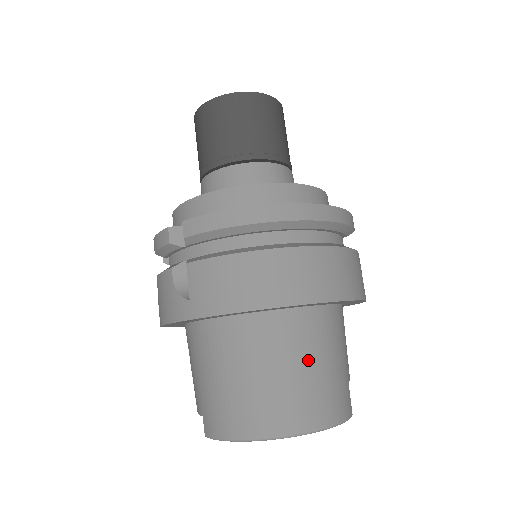
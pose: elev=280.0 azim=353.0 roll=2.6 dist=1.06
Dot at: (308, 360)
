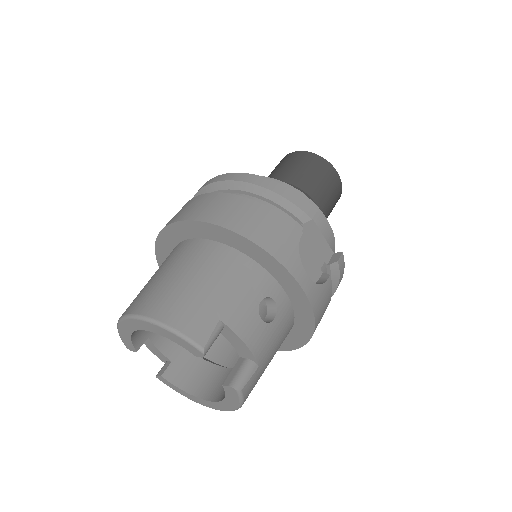
Dot at: (184, 272)
